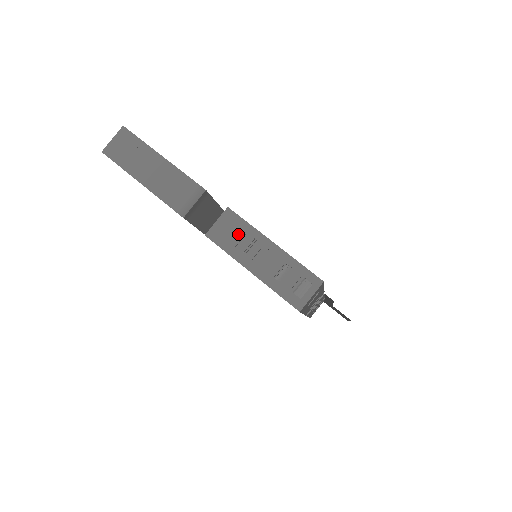
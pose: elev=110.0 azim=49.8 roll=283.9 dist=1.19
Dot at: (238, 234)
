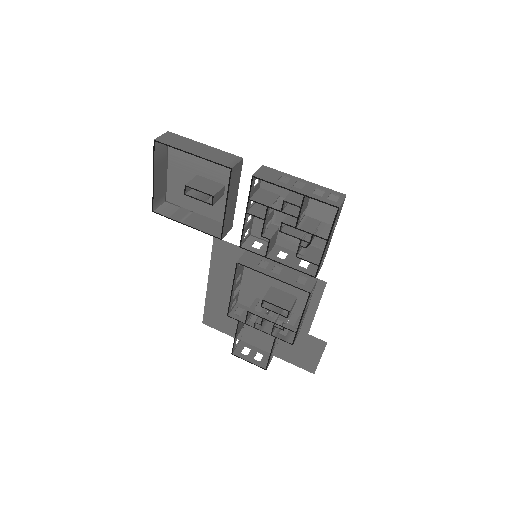
Dot at: (276, 176)
